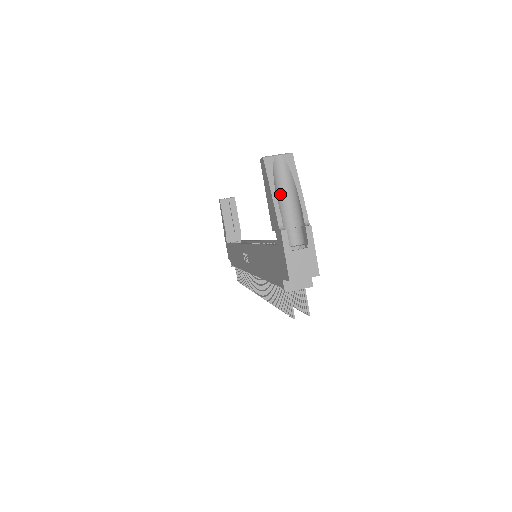
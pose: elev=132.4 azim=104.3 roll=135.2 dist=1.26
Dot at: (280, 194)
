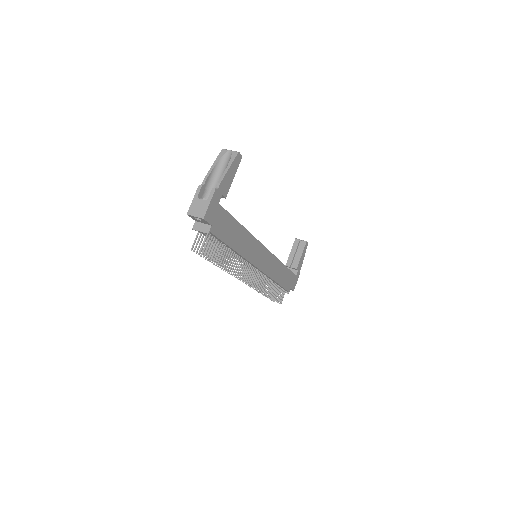
Dot at: (219, 171)
